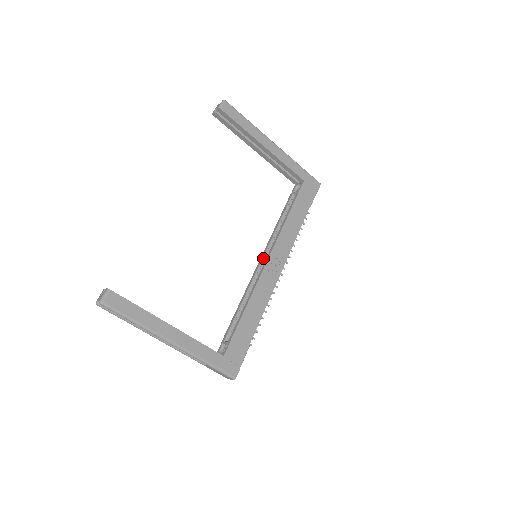
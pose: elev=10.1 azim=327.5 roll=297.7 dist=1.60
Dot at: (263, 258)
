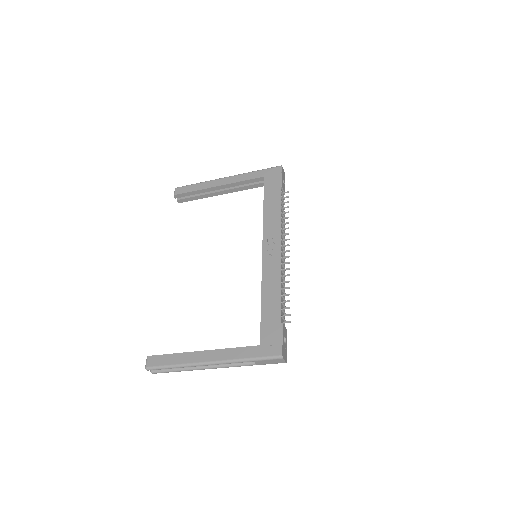
Dot at: occluded
